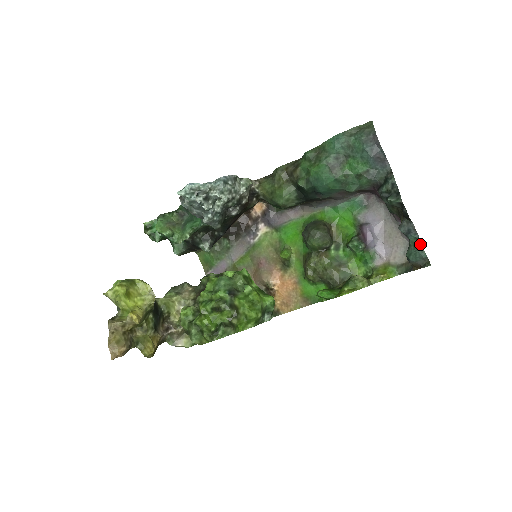
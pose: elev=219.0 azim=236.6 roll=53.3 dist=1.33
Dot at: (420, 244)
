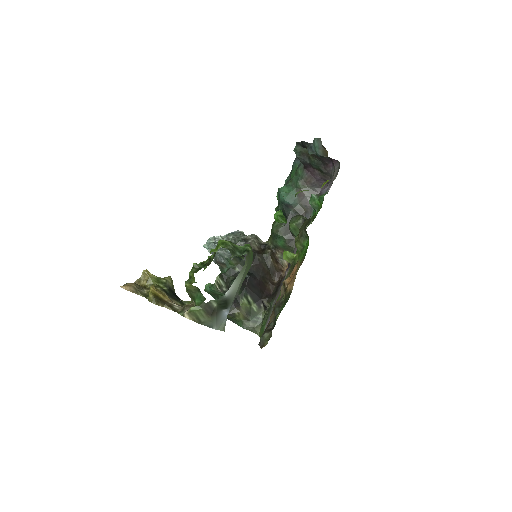
Dot at: occluded
